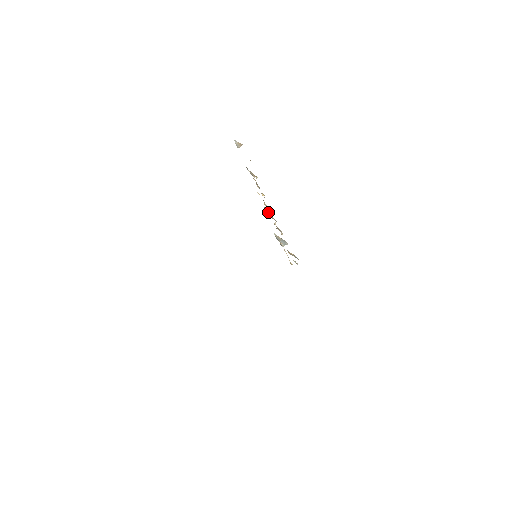
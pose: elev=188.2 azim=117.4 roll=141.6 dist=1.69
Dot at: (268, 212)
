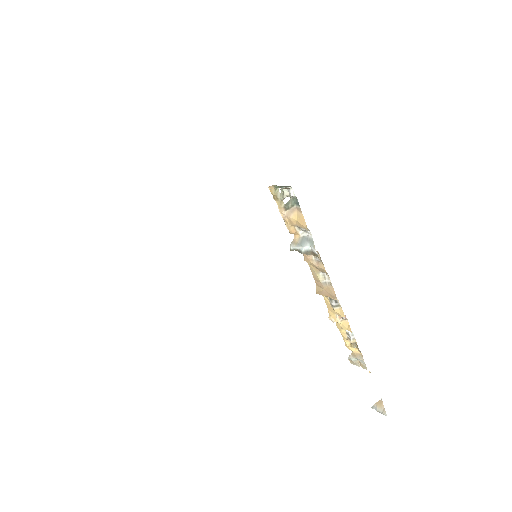
Dot at: (322, 290)
